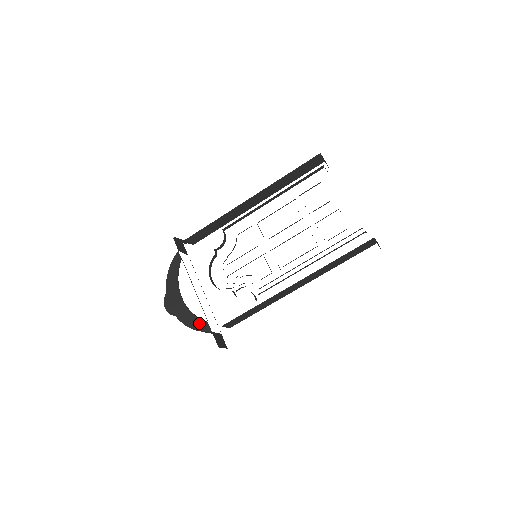
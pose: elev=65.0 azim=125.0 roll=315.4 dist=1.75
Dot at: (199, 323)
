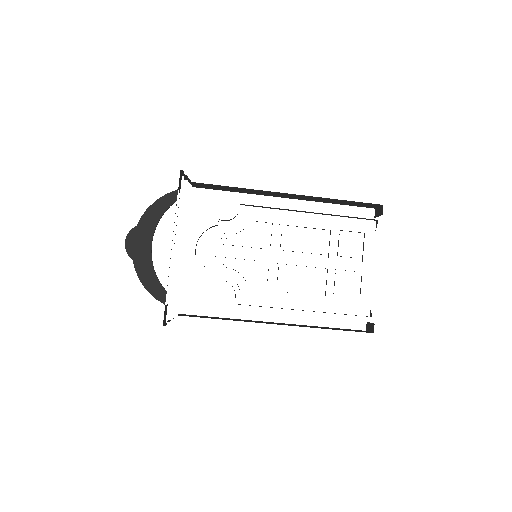
Dot at: (156, 286)
